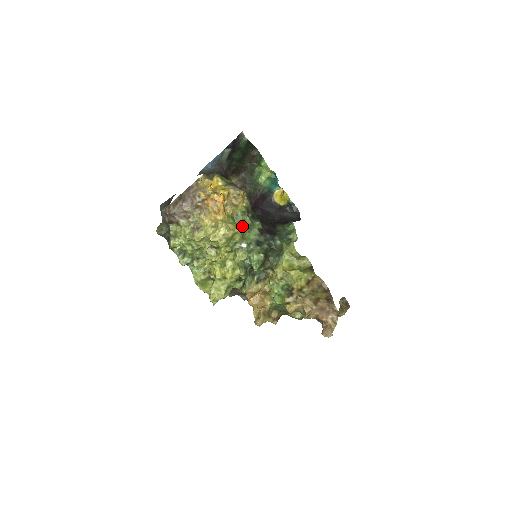
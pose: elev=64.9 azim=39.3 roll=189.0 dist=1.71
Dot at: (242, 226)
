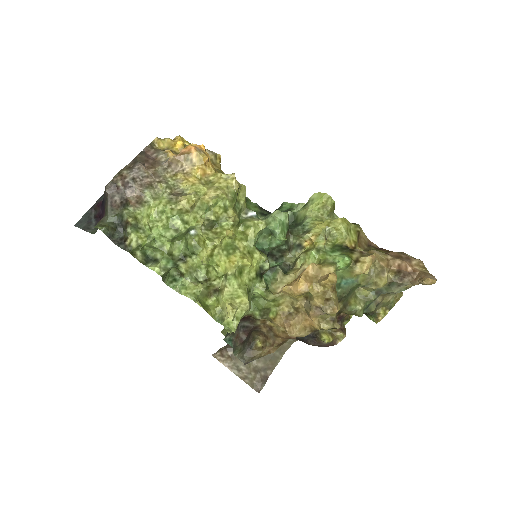
Dot at: occluded
